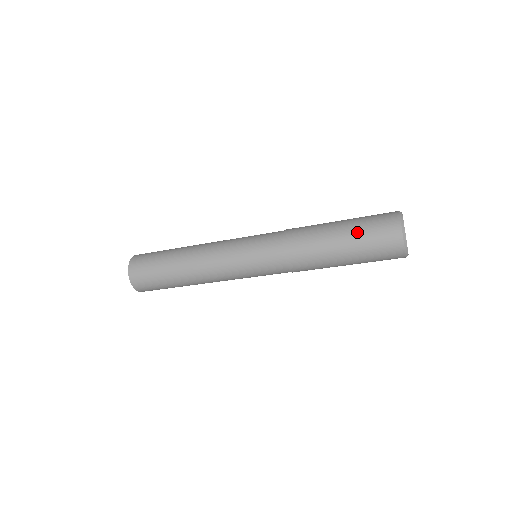
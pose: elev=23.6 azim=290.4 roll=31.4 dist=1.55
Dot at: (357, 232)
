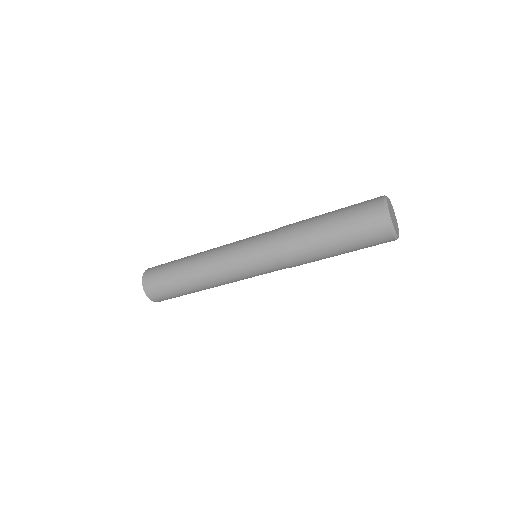
Dot at: (343, 214)
